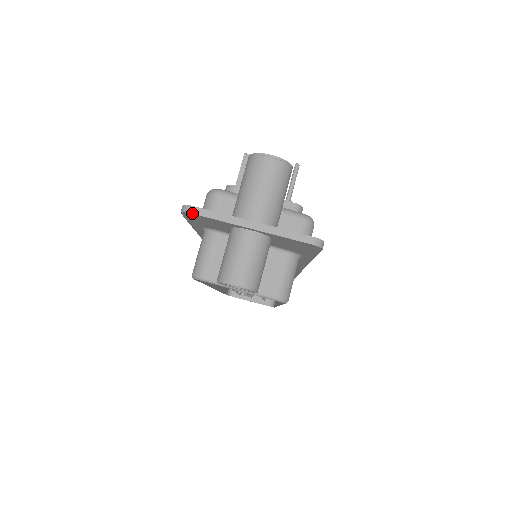
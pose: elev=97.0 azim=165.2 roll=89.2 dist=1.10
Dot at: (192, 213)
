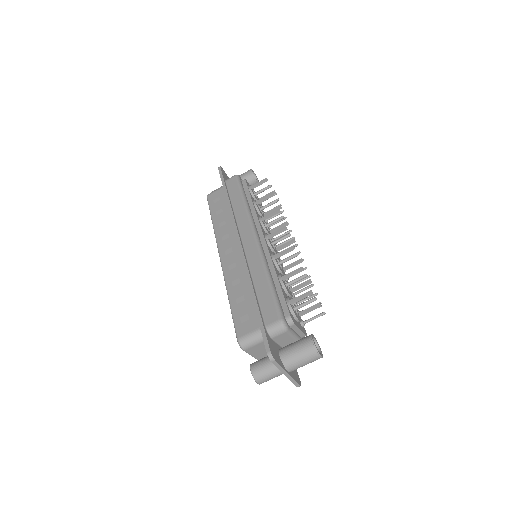
Dot at: (272, 362)
